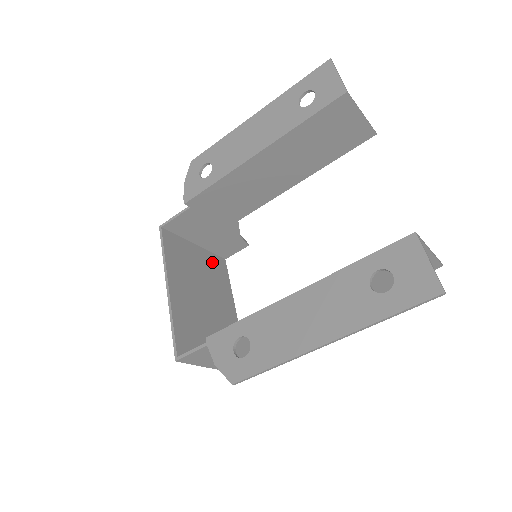
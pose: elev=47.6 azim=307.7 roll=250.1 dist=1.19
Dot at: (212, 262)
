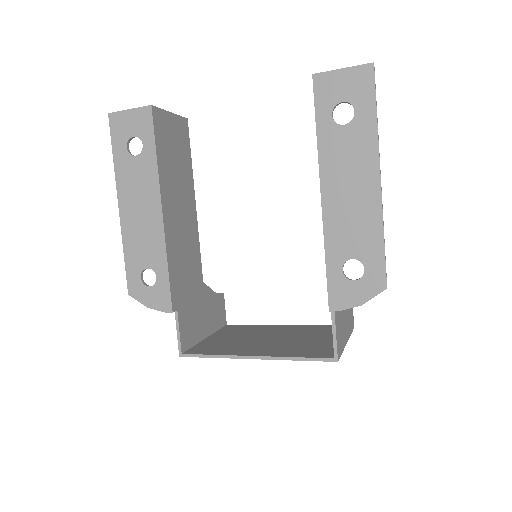
Dot at: (228, 331)
